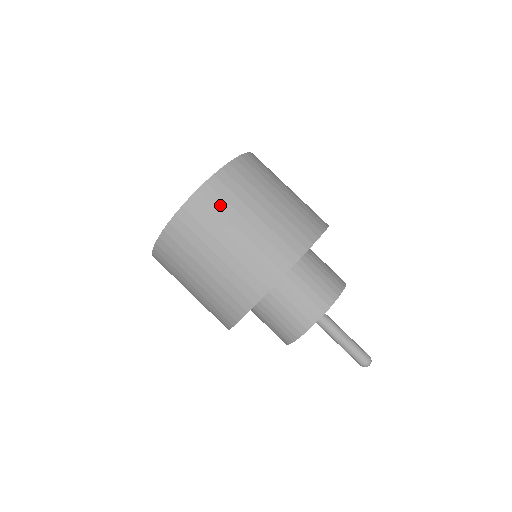
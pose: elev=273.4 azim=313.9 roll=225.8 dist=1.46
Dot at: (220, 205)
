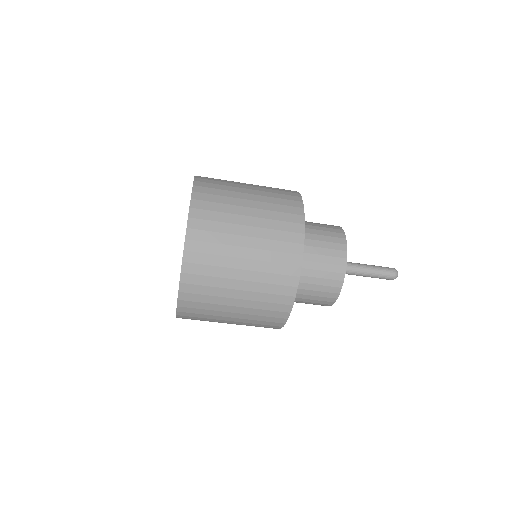
Dot at: (210, 261)
